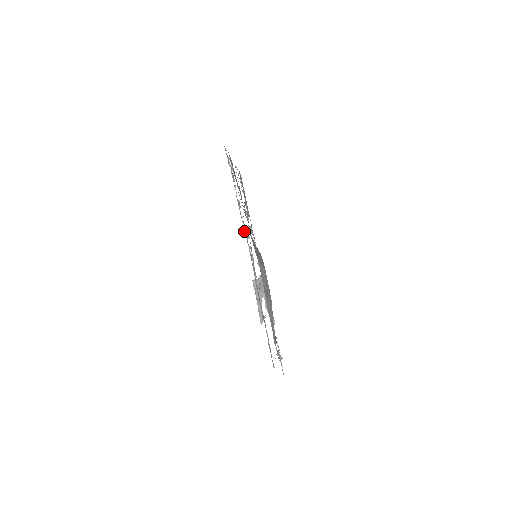
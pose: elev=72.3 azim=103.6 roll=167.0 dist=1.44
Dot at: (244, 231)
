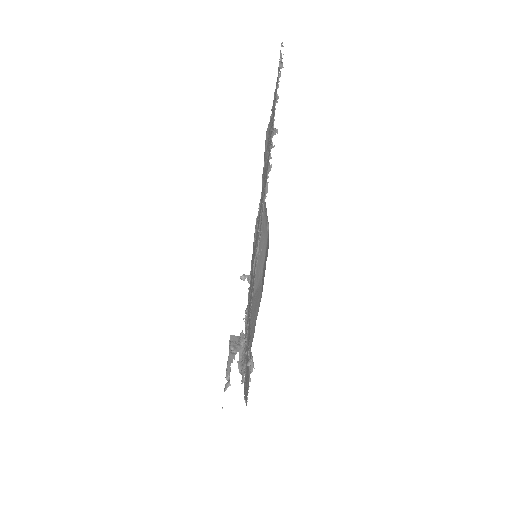
Dot at: (240, 276)
